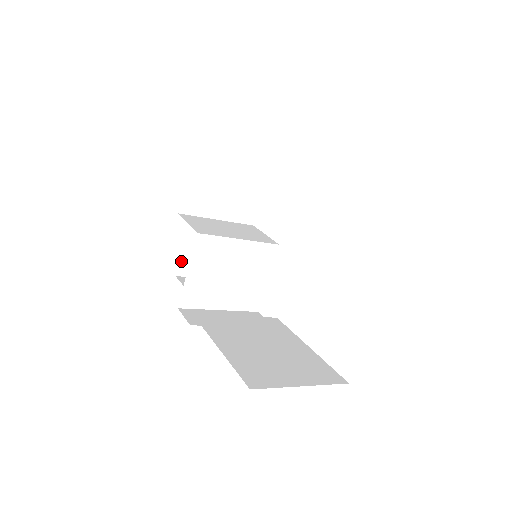
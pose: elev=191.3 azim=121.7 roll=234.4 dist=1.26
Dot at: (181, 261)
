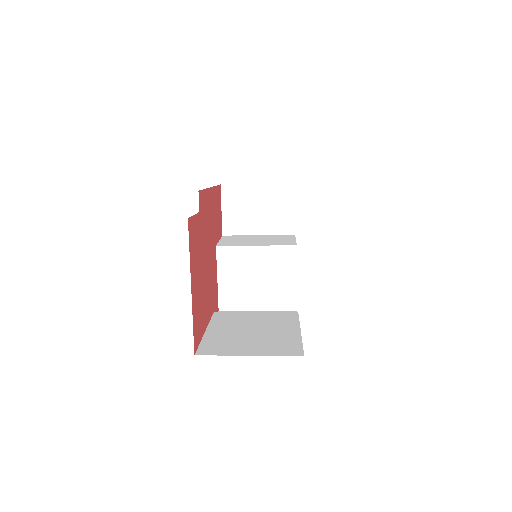
Dot at: occluded
